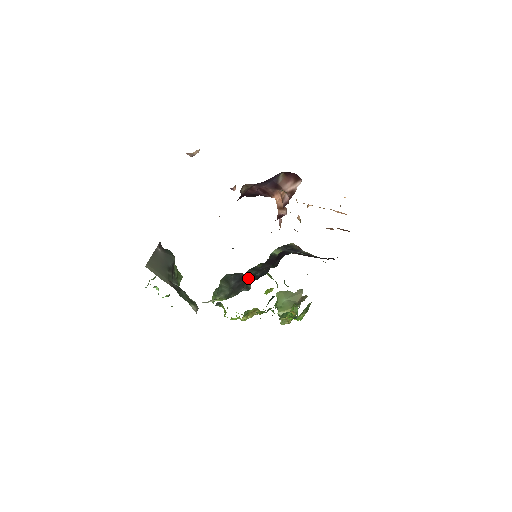
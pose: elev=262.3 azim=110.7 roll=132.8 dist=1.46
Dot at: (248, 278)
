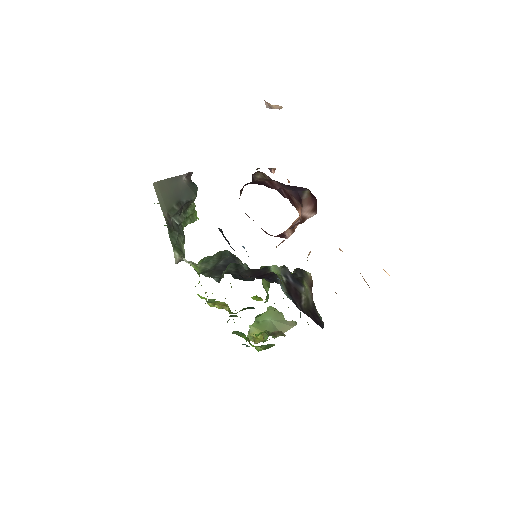
Dot at: occluded
